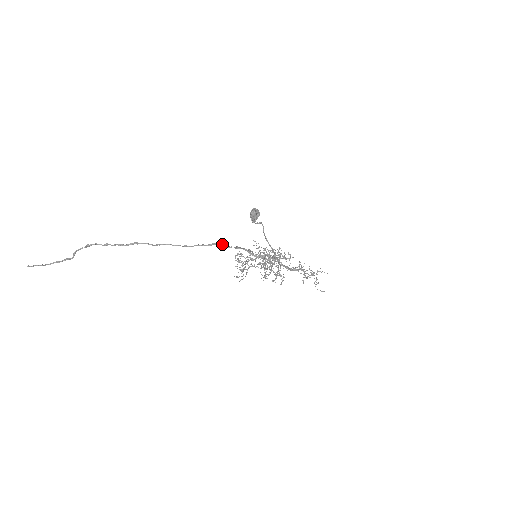
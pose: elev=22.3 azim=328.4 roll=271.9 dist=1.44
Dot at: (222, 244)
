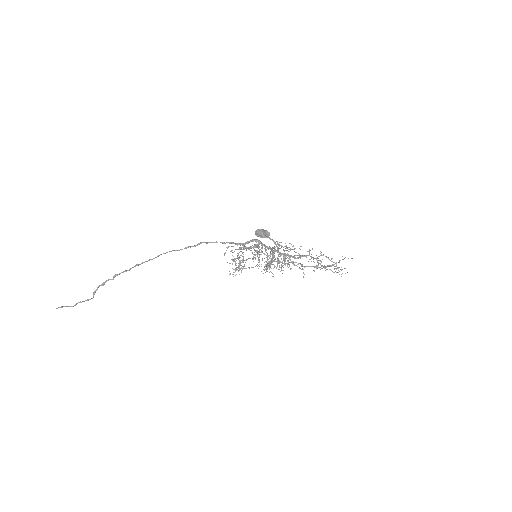
Dot at: (207, 242)
